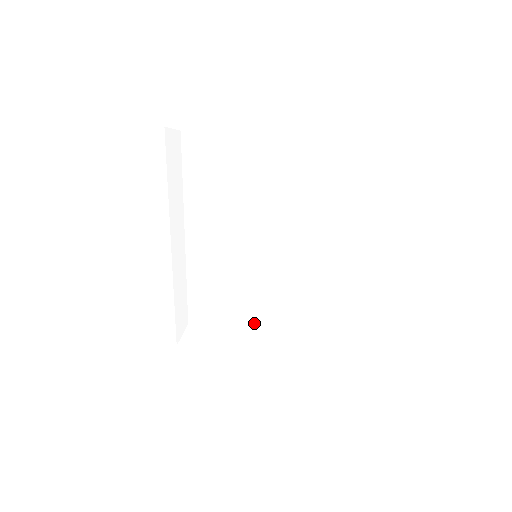
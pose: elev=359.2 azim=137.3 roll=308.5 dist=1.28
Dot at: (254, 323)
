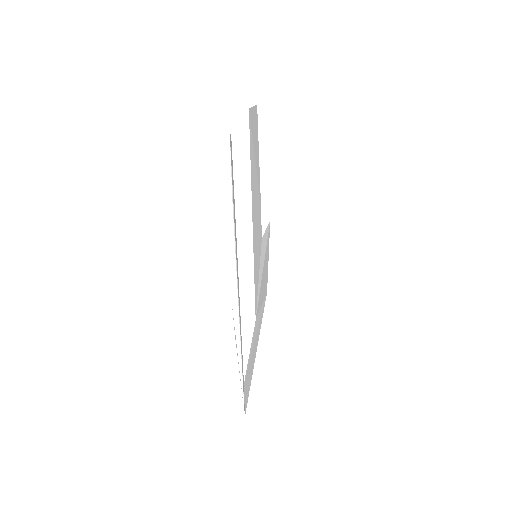
Dot at: (257, 329)
